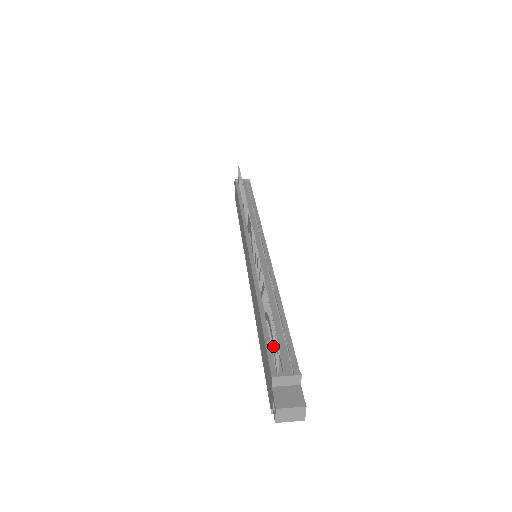
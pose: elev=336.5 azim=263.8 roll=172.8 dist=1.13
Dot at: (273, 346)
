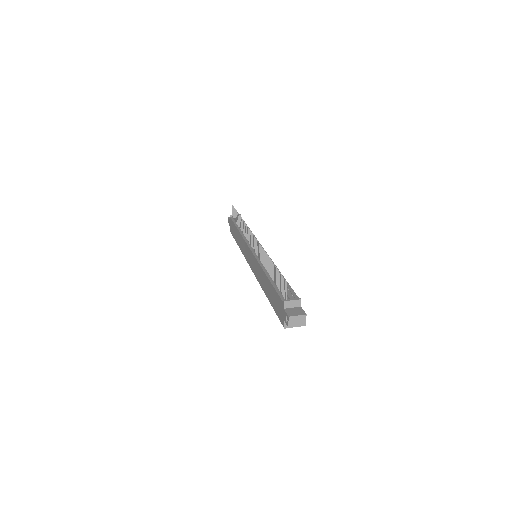
Dot at: (281, 287)
